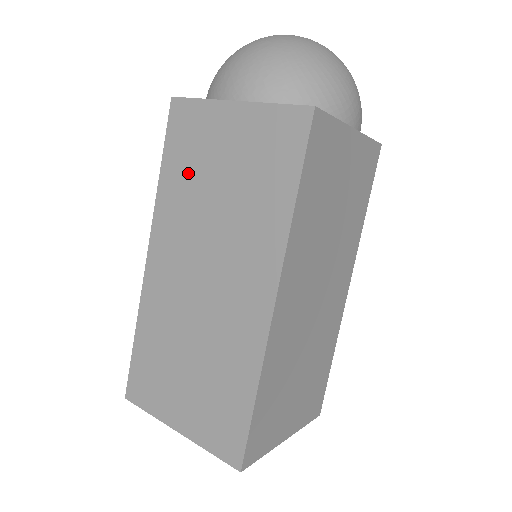
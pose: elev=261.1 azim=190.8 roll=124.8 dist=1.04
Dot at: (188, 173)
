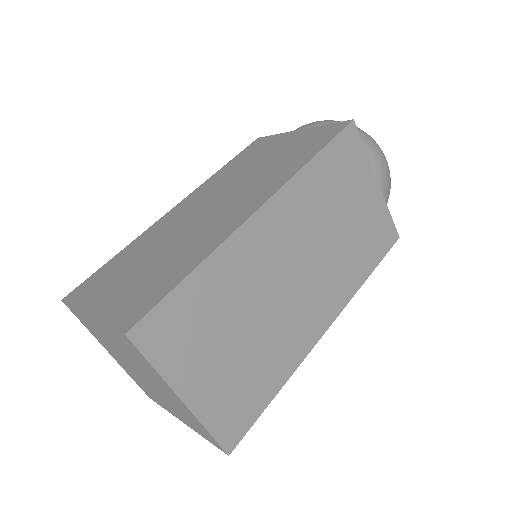
Dot at: (242, 163)
